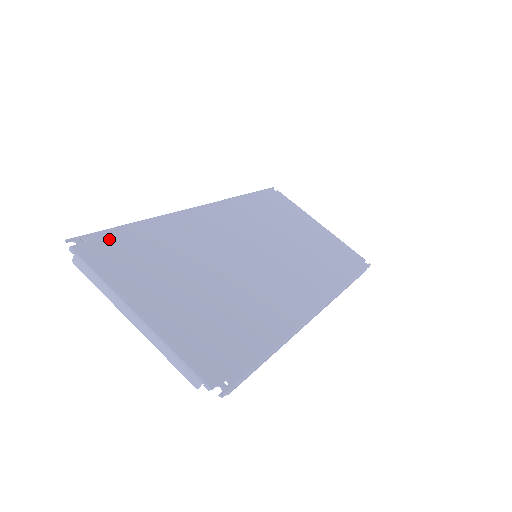
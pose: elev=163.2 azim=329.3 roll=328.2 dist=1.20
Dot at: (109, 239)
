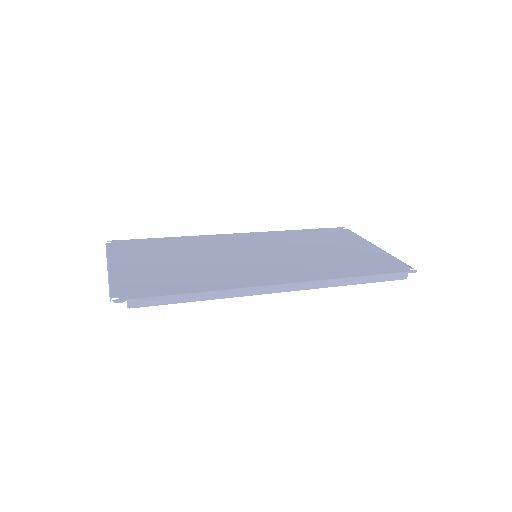
Dot at: (136, 242)
